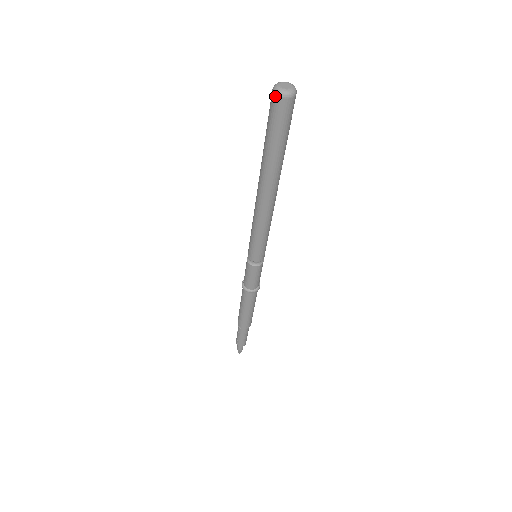
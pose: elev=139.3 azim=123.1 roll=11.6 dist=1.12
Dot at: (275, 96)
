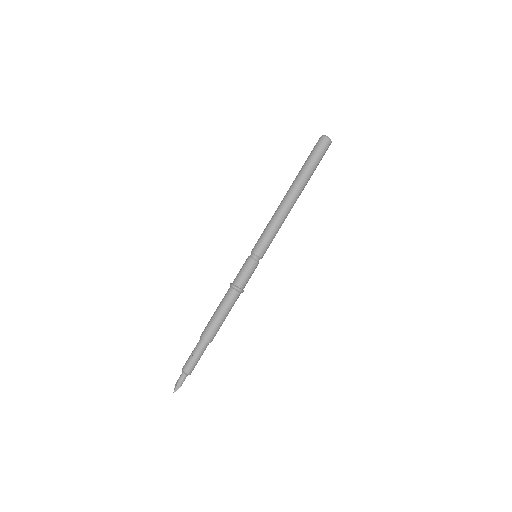
Dot at: (324, 138)
